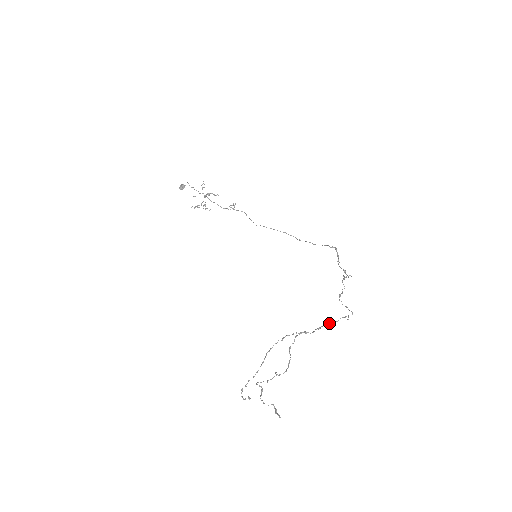
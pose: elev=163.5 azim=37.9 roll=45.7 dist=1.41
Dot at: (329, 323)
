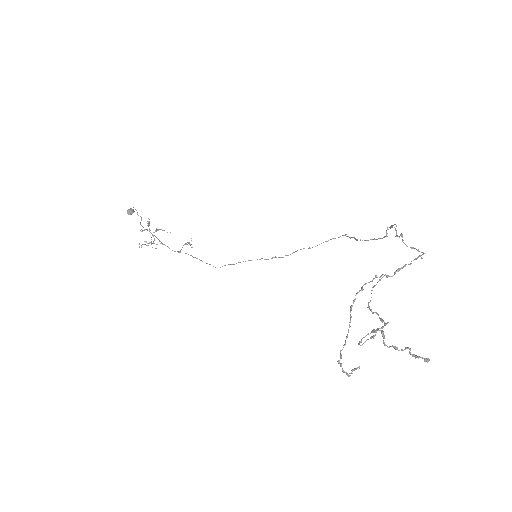
Dot at: (404, 266)
